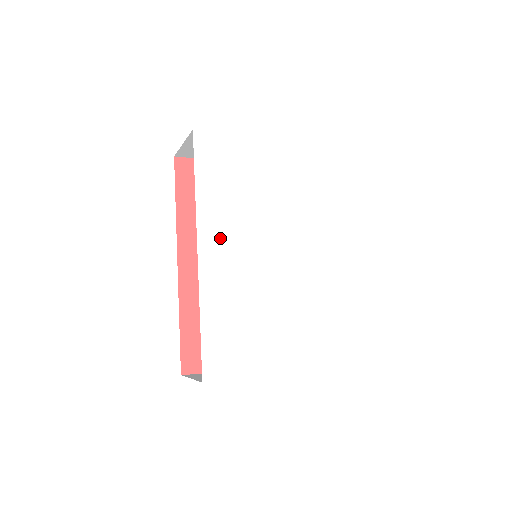
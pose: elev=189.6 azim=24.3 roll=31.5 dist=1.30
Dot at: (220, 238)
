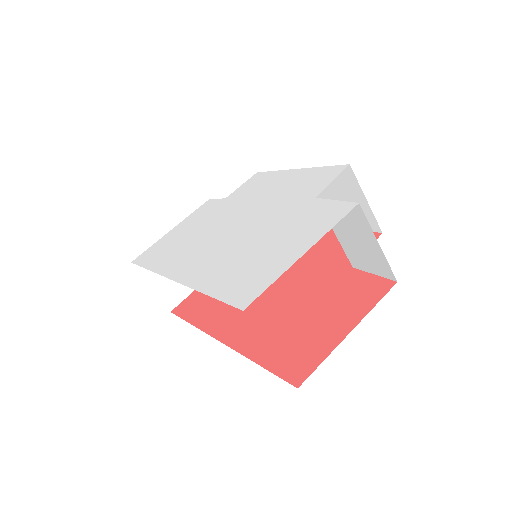
Dot at: (186, 261)
